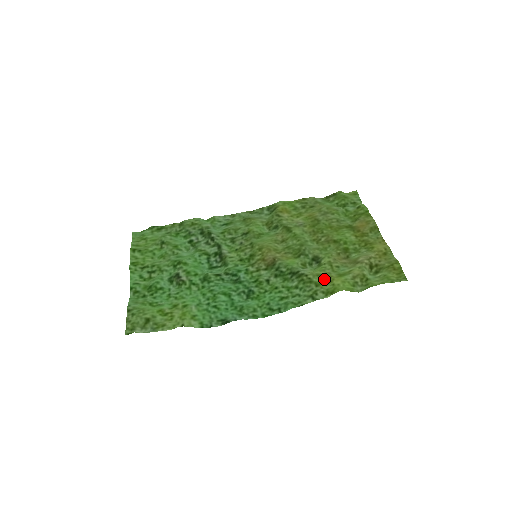
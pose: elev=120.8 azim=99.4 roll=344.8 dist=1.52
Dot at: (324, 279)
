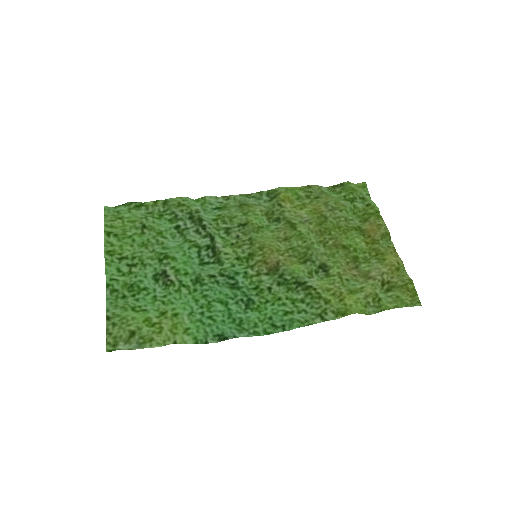
Dot at: (334, 295)
